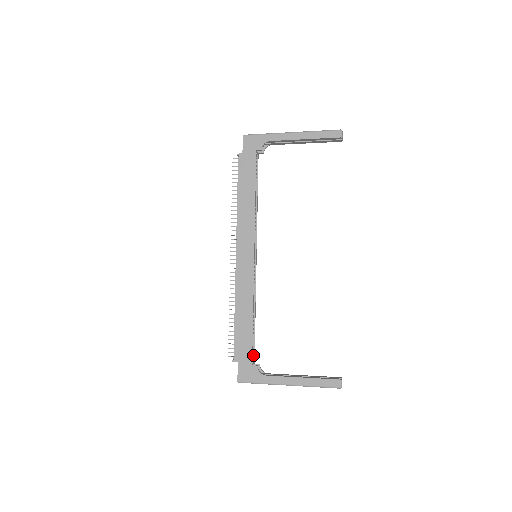
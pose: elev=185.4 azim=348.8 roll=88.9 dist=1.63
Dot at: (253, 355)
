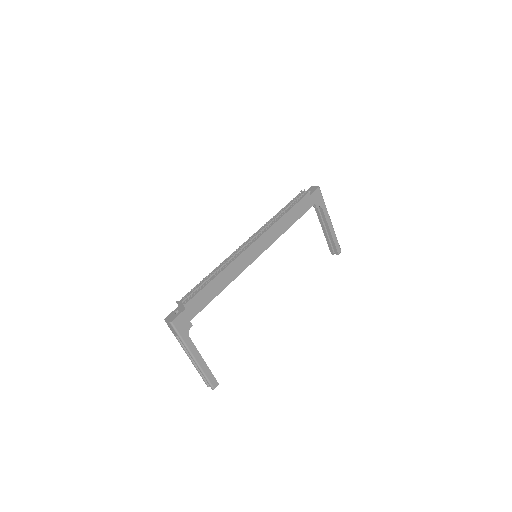
Dot at: occluded
